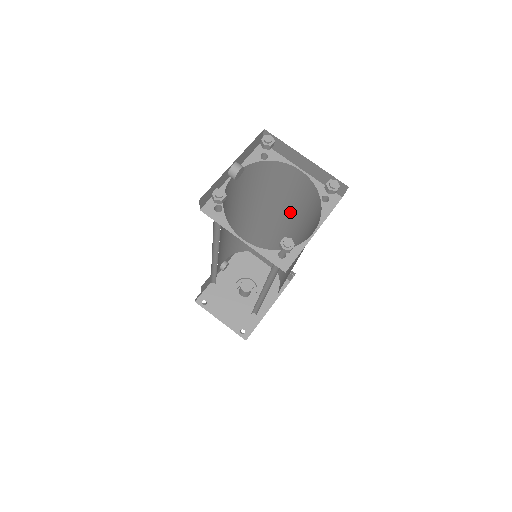
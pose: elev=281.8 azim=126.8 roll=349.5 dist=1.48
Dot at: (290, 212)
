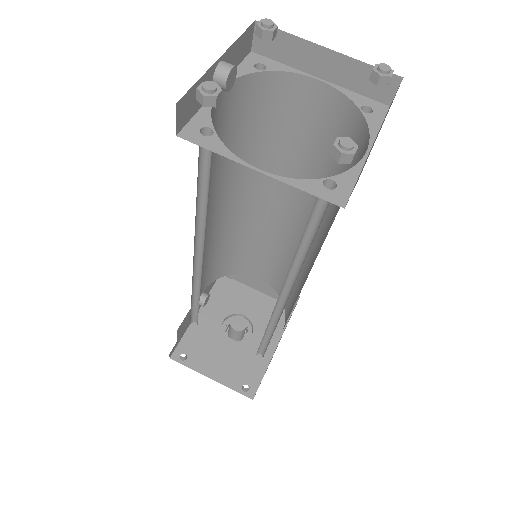
Dot at: (298, 176)
